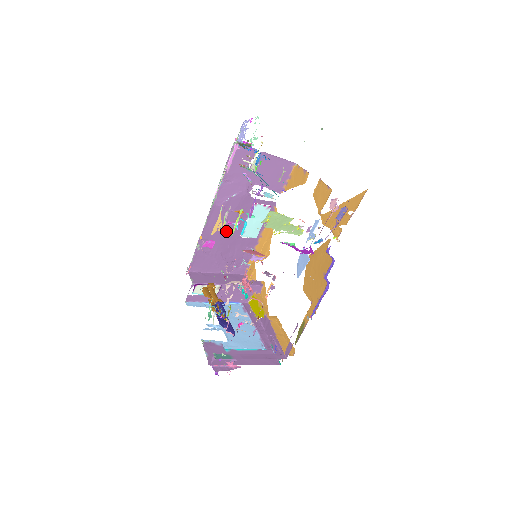
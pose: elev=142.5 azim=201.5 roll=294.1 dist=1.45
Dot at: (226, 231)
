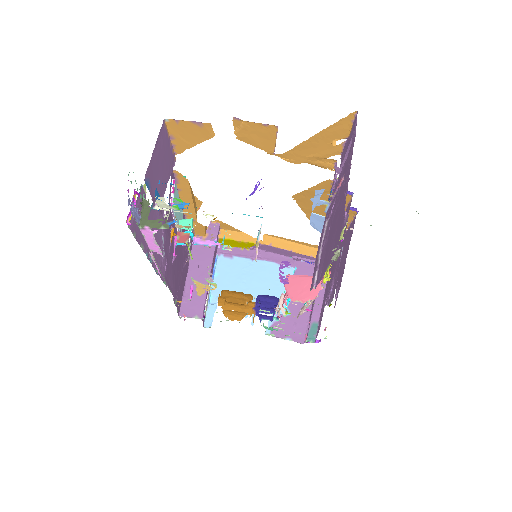
Dot at: (175, 259)
